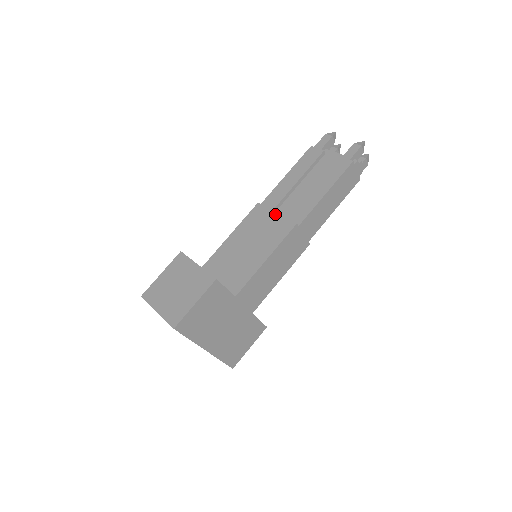
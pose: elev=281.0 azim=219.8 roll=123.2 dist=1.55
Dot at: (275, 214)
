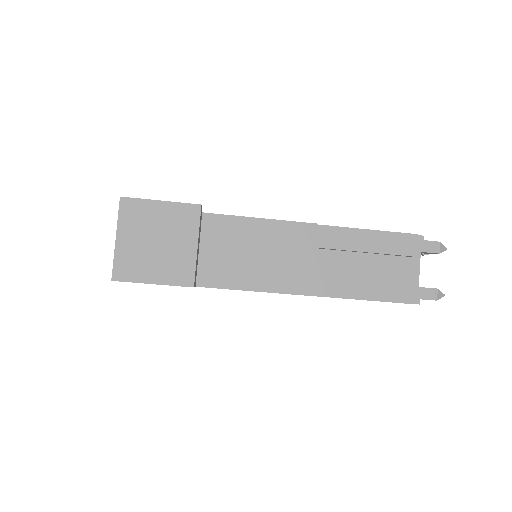
Dot at: (312, 259)
